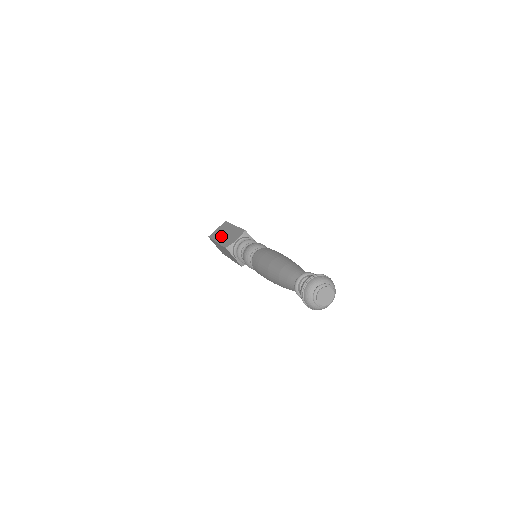
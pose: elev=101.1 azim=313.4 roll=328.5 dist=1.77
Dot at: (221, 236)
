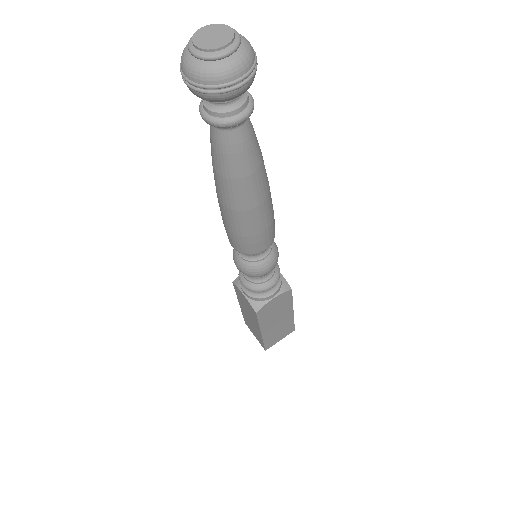
Dot at: occluded
